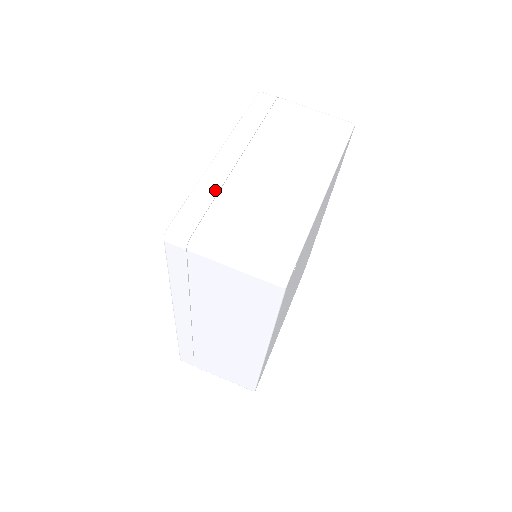
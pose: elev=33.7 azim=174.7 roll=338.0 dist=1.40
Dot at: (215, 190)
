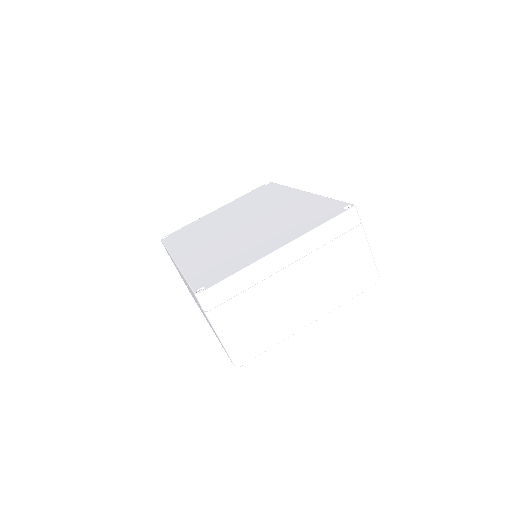
Dot at: (251, 282)
